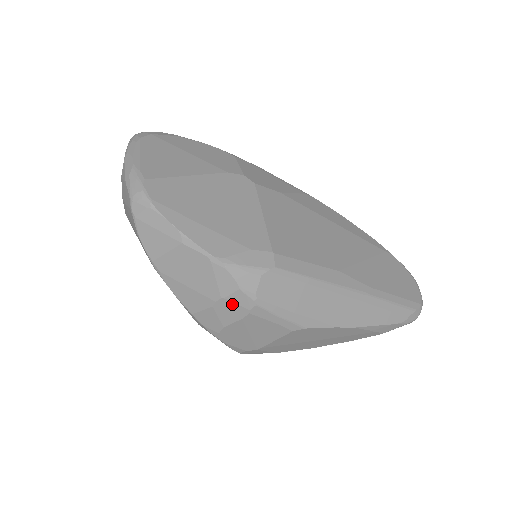
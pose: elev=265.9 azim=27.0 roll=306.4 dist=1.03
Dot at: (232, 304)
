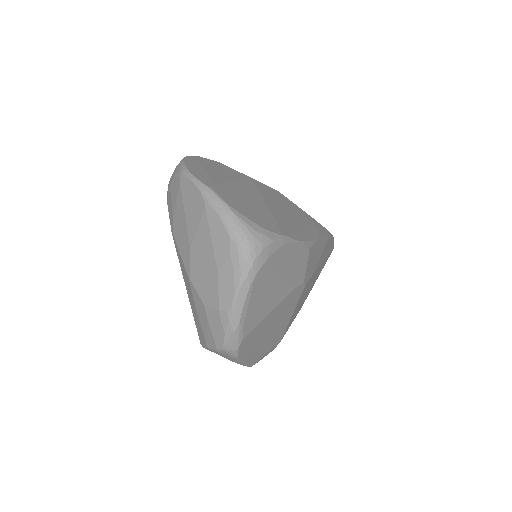
Dot at: occluded
